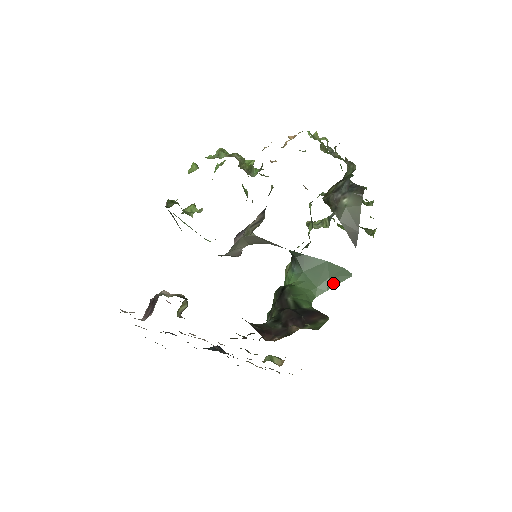
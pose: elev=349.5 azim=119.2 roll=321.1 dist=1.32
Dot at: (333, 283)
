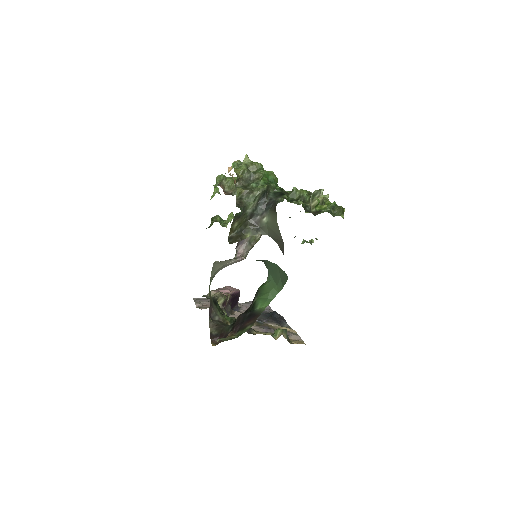
Dot at: (283, 283)
